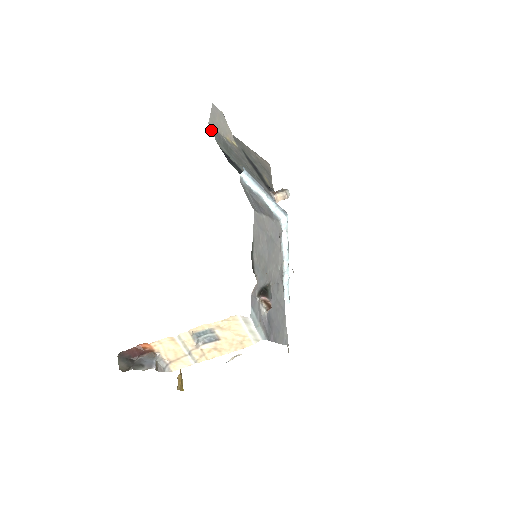
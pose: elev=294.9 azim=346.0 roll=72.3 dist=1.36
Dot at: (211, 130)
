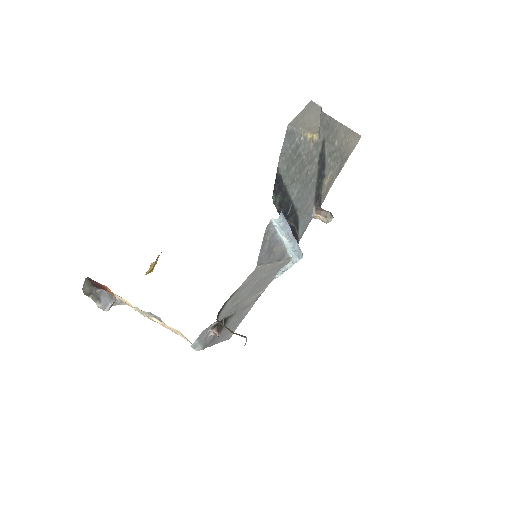
Dot at: (285, 136)
